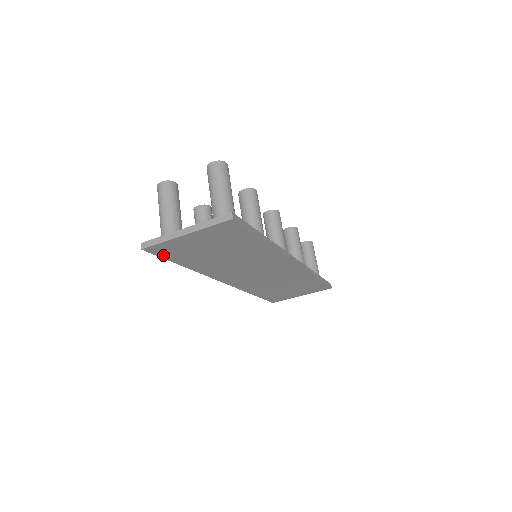
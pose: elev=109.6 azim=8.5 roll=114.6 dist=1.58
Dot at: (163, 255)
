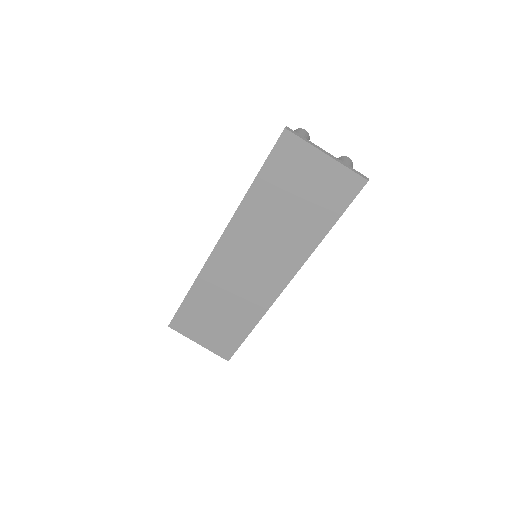
Dot at: (275, 153)
